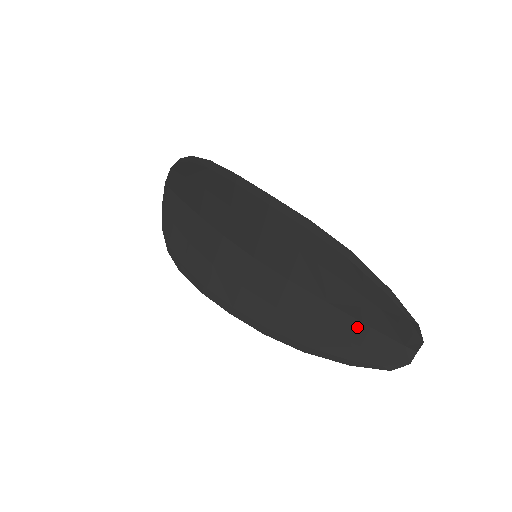
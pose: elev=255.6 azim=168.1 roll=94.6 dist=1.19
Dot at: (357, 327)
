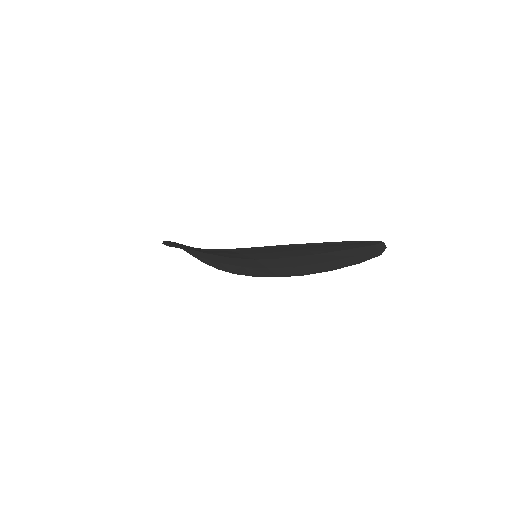
Dot at: (341, 253)
